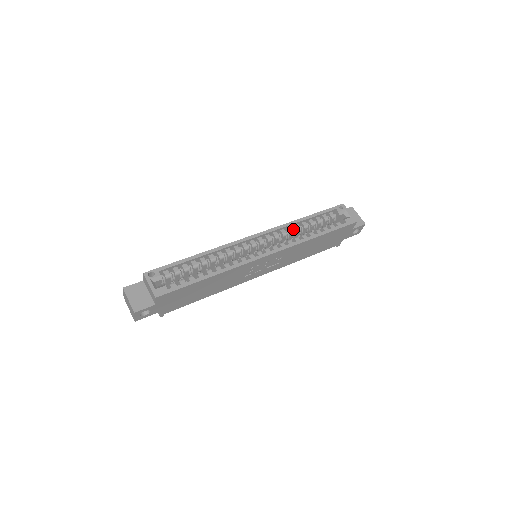
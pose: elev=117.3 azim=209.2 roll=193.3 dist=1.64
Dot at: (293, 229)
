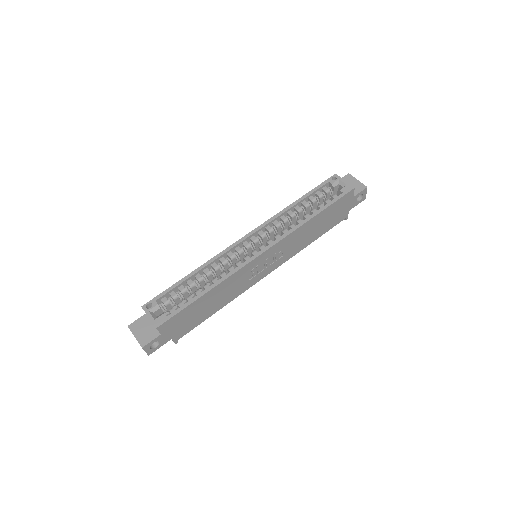
Dot at: (287, 217)
